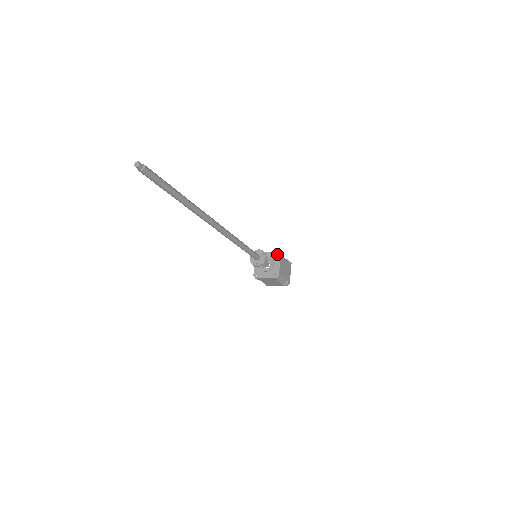
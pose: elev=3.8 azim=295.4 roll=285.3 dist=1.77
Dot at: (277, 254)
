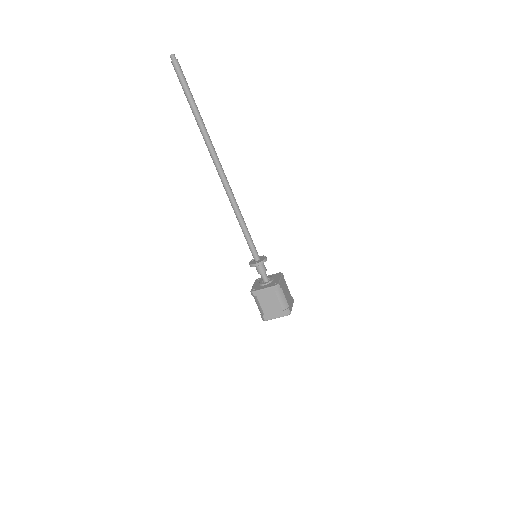
Dot at: (278, 274)
